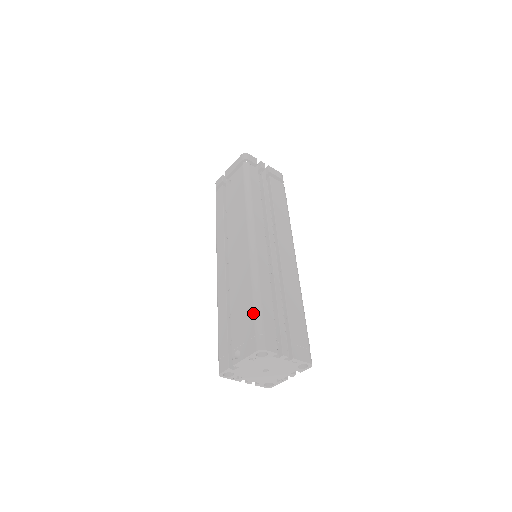
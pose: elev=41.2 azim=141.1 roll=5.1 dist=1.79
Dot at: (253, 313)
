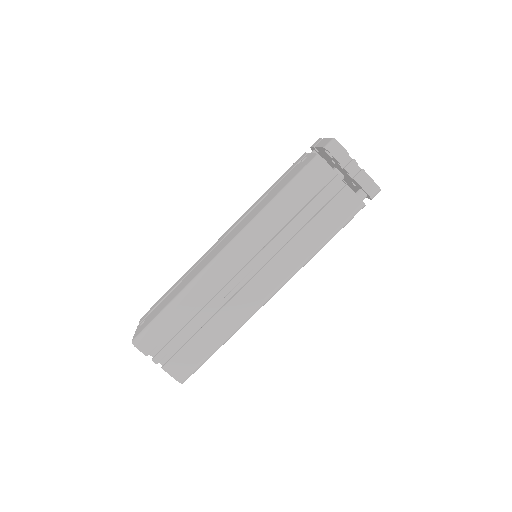
Dot at: (158, 313)
